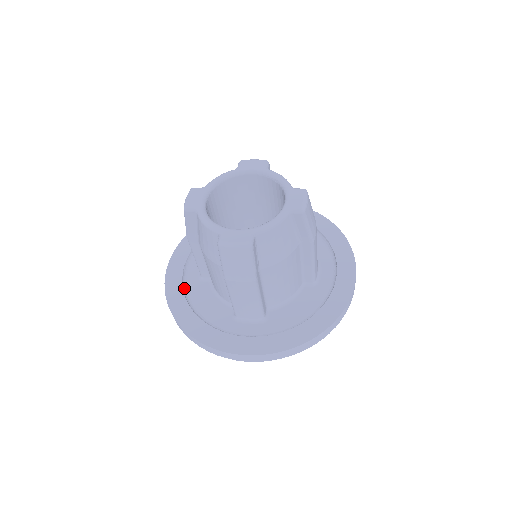
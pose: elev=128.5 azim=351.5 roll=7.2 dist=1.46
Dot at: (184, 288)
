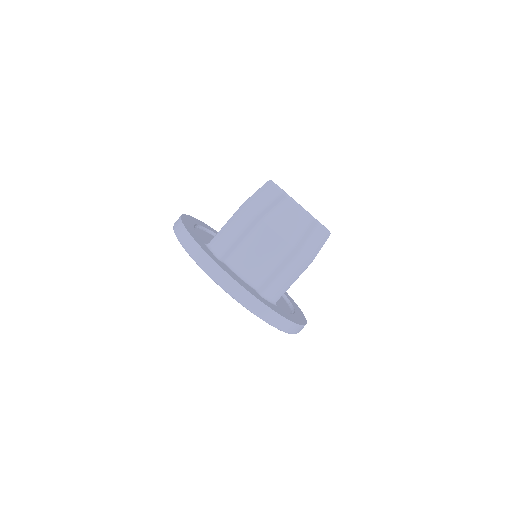
Dot at: occluded
